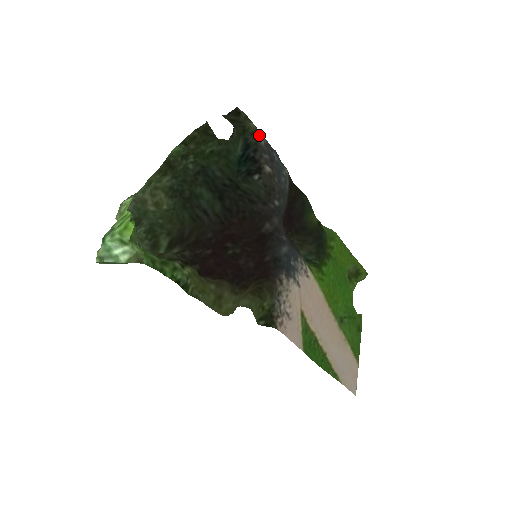
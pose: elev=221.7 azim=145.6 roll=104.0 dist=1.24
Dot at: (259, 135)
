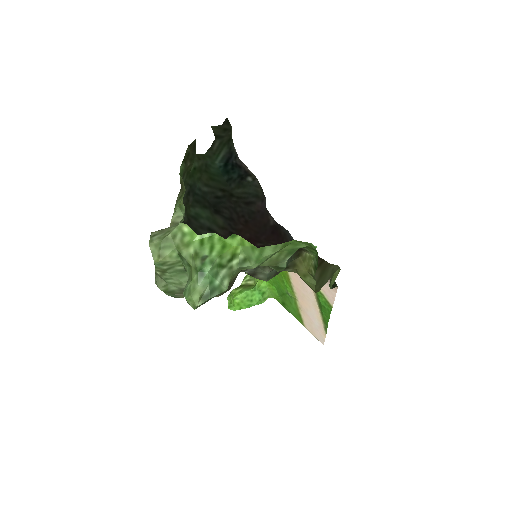
Dot at: (233, 143)
